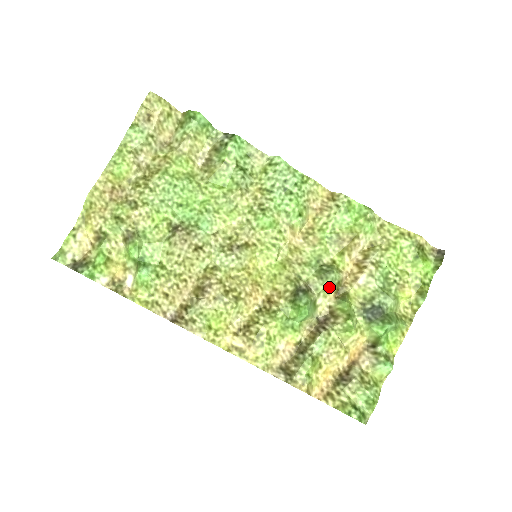
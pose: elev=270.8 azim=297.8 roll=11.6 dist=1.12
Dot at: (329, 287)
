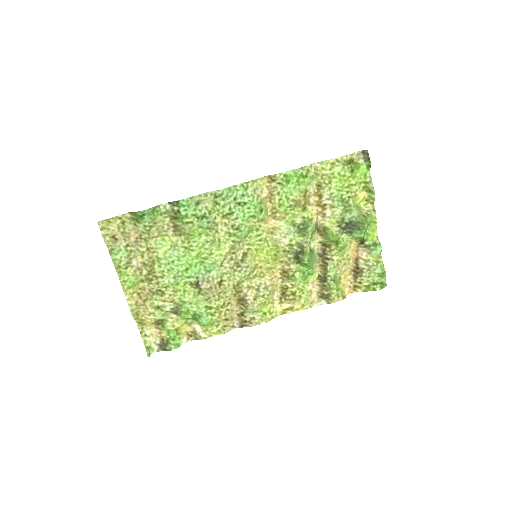
Dot at: (312, 235)
